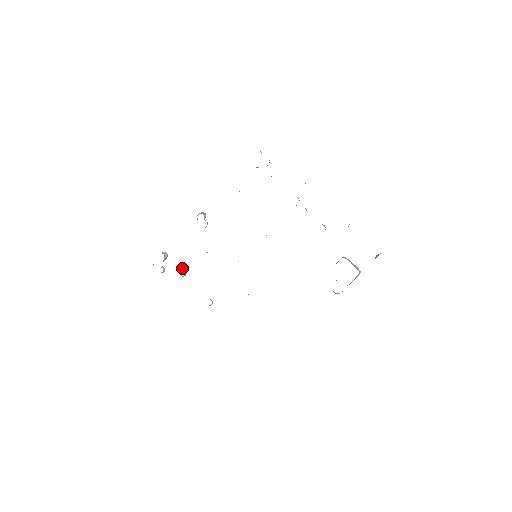
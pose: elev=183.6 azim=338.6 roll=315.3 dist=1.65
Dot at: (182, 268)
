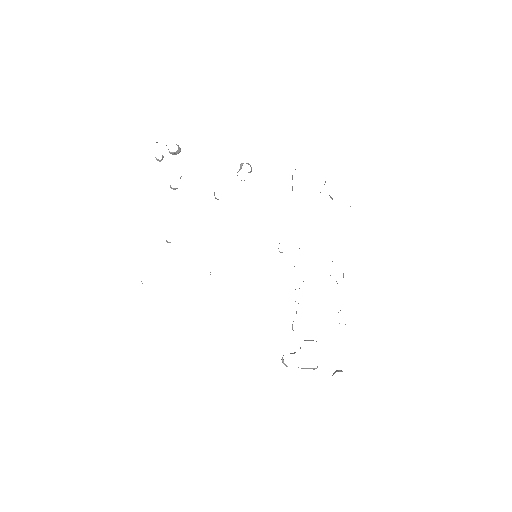
Dot at: occluded
